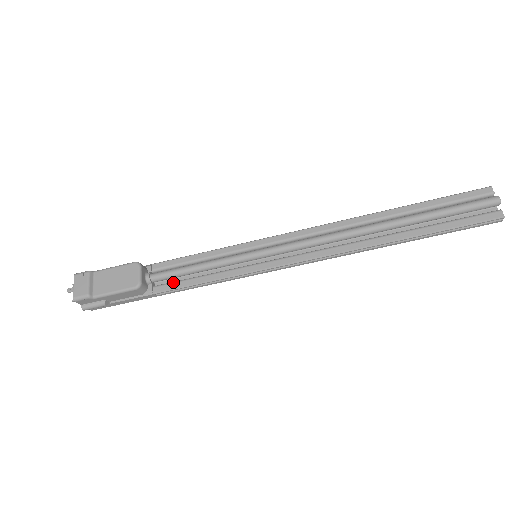
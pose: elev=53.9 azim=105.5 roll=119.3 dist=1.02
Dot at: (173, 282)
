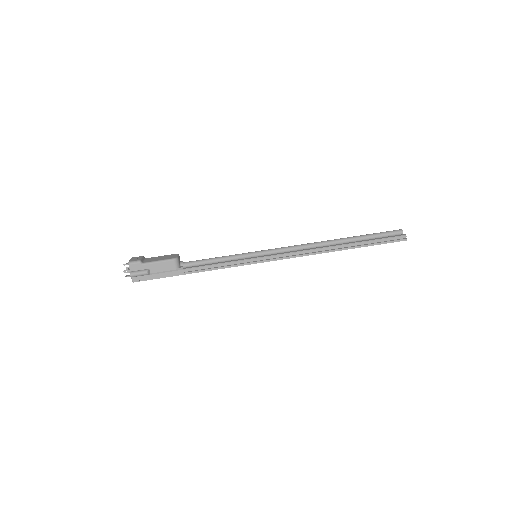
Dot at: (198, 265)
